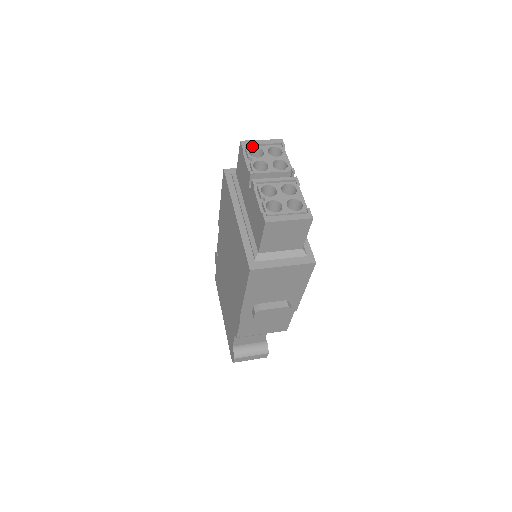
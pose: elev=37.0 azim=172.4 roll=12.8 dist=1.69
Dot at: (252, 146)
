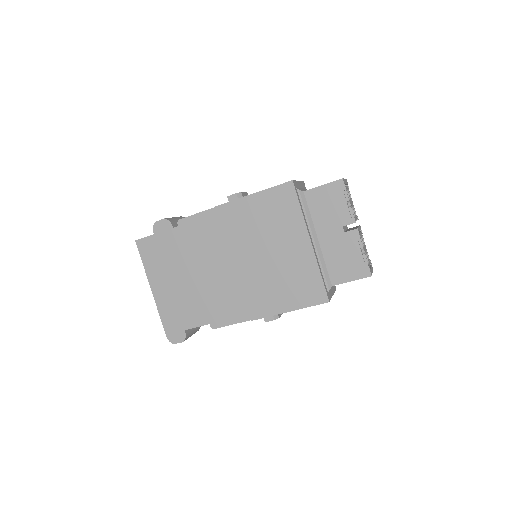
Dot at: occluded
